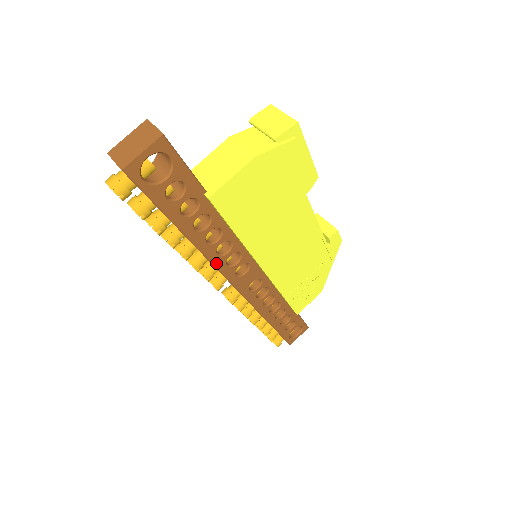
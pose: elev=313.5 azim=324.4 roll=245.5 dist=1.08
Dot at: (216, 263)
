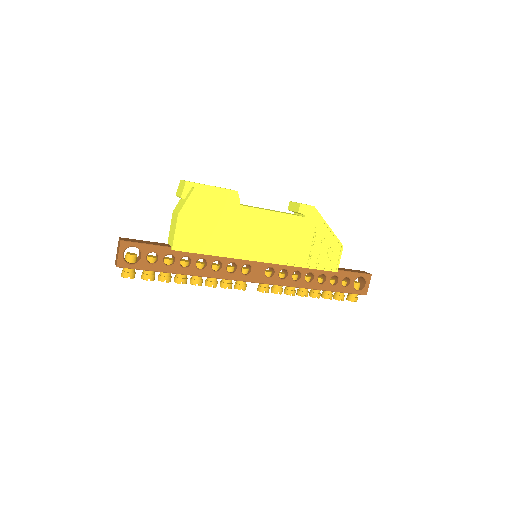
Dot at: (221, 277)
